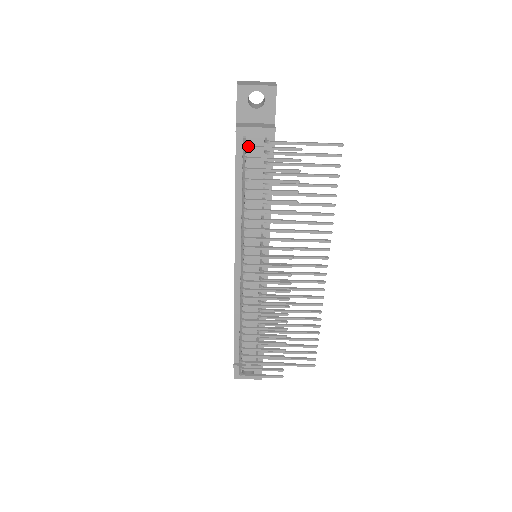
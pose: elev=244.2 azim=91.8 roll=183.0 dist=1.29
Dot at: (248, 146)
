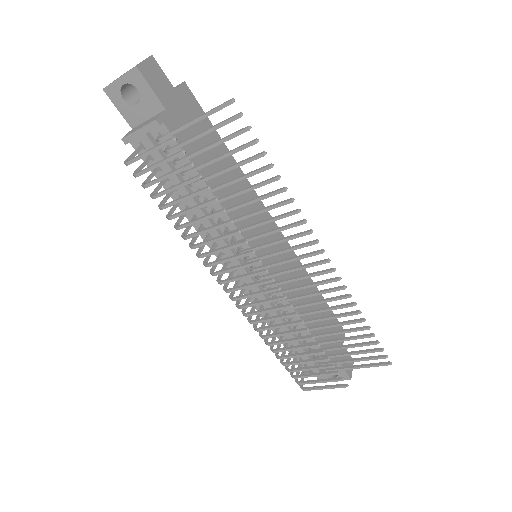
Dot at: (125, 162)
